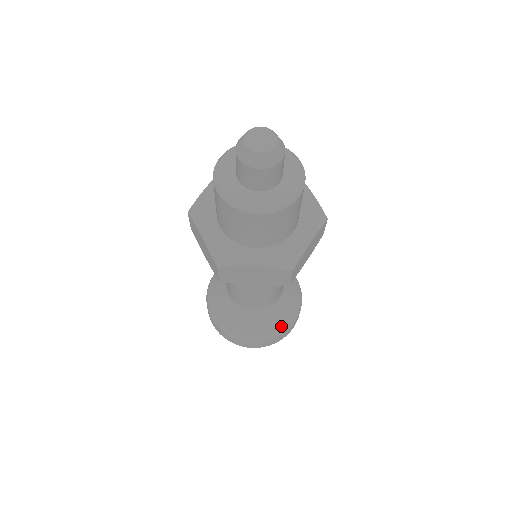
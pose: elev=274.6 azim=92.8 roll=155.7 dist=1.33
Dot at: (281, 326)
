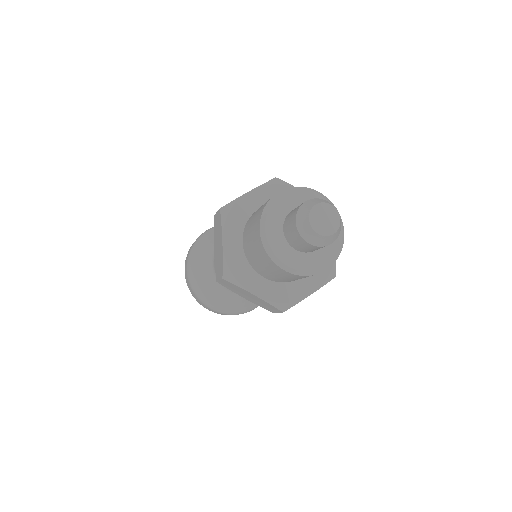
Dot at: (243, 308)
